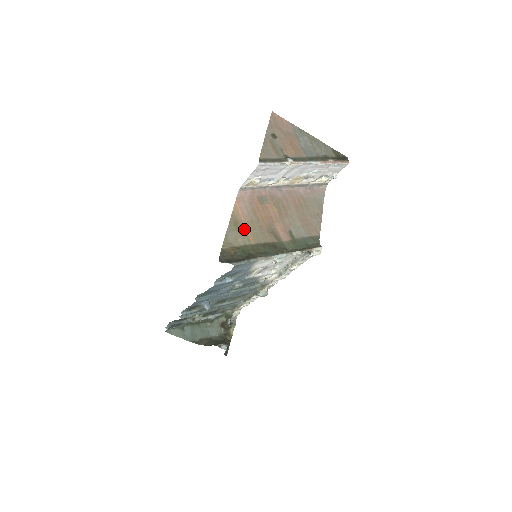
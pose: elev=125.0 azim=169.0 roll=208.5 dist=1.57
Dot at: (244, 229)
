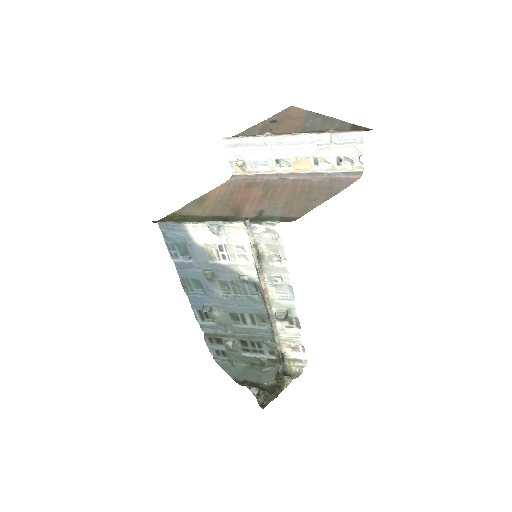
Dot at: (207, 205)
